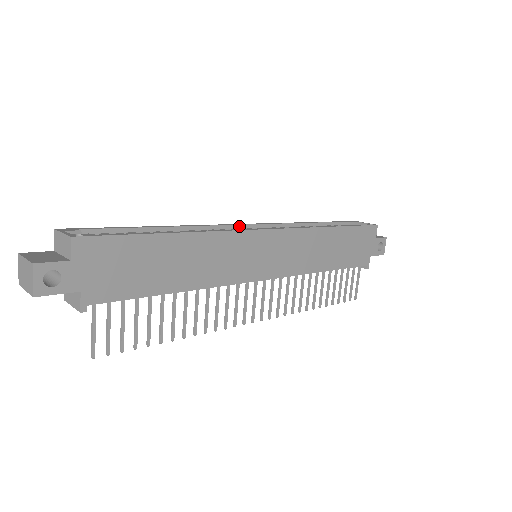
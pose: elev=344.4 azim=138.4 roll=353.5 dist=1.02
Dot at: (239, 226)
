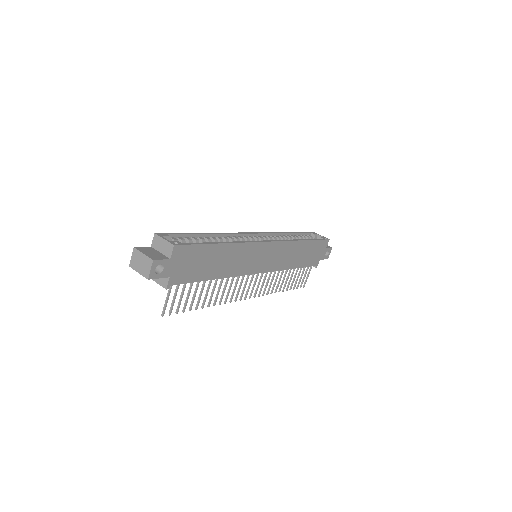
Dot at: (249, 234)
